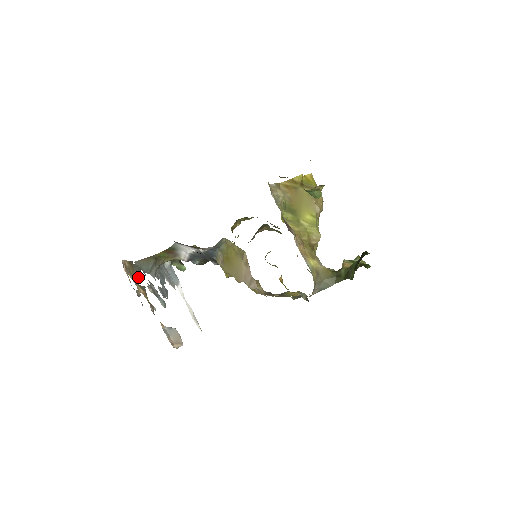
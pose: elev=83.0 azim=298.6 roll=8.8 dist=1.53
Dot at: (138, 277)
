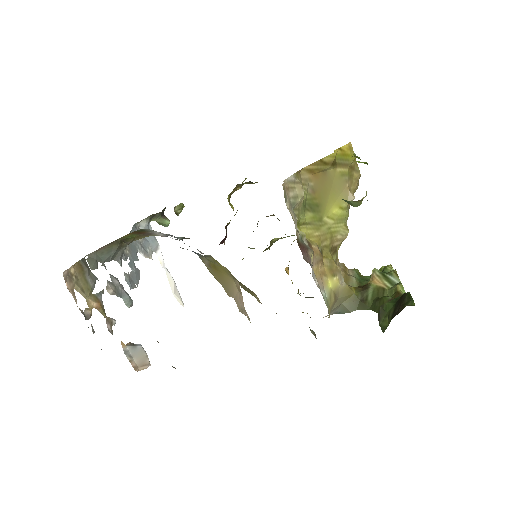
Dot at: (91, 281)
